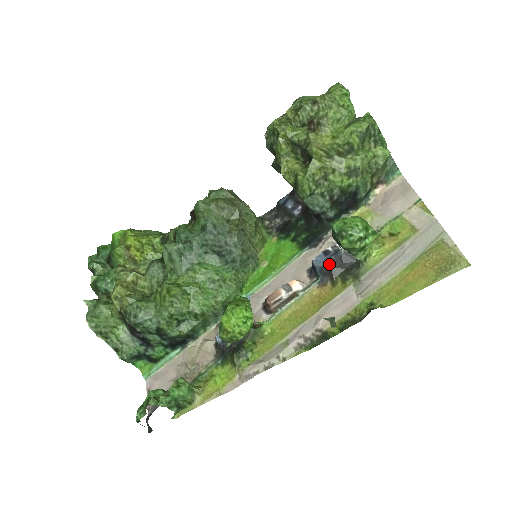
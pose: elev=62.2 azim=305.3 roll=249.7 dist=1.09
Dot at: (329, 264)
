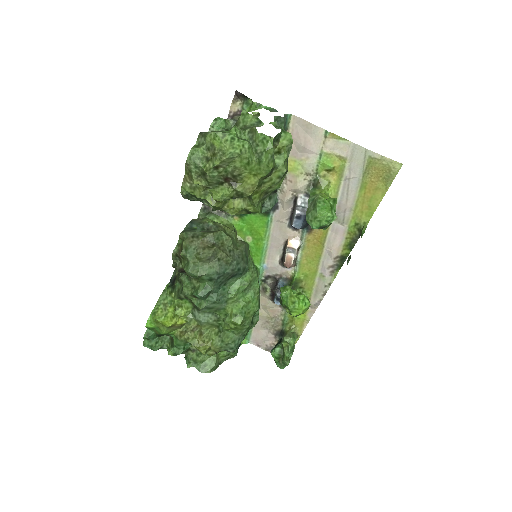
Dot at: (306, 221)
